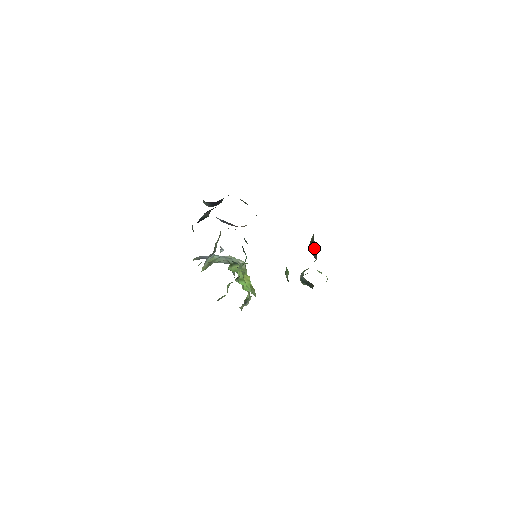
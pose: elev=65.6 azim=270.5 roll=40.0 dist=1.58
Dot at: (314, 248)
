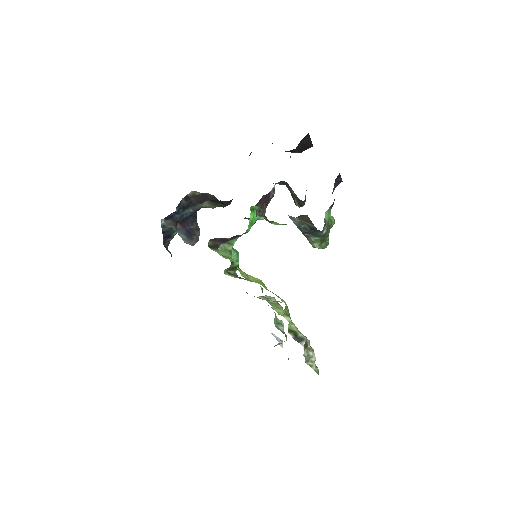
Dot at: (292, 193)
